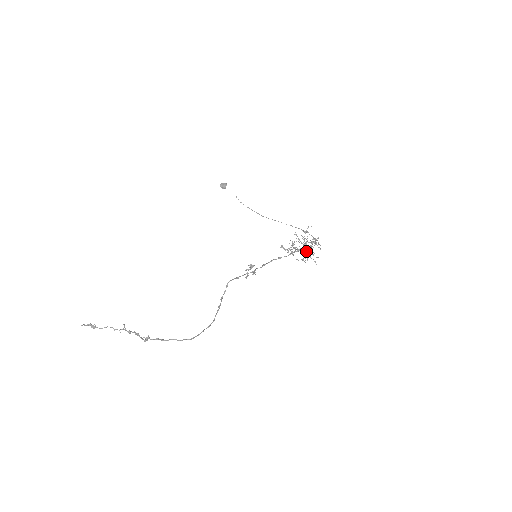
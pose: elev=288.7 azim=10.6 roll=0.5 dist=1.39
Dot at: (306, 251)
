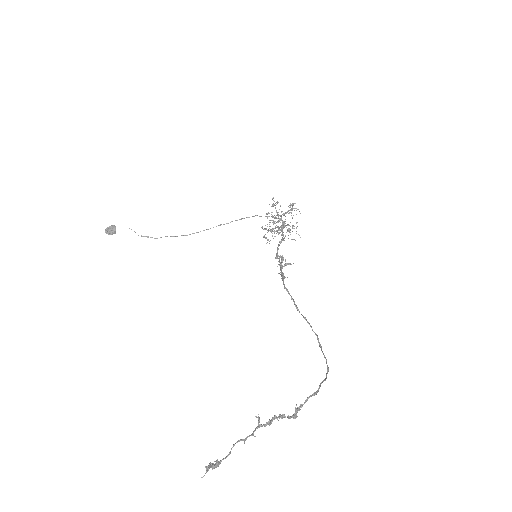
Dot at: (287, 225)
